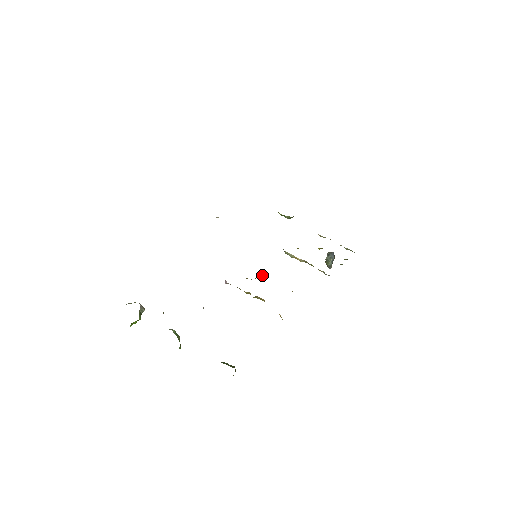
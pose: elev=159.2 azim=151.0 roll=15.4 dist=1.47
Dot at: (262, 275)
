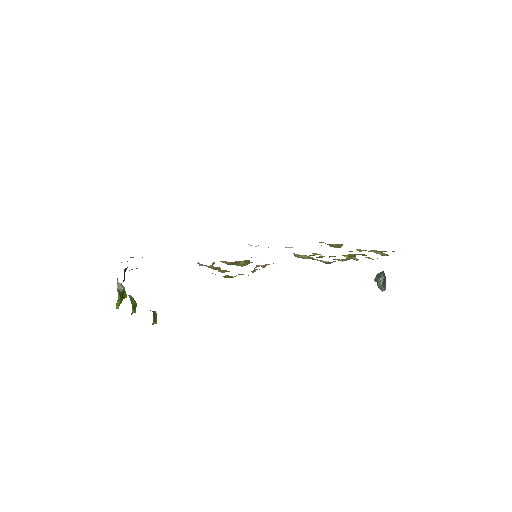
Dot at: occluded
